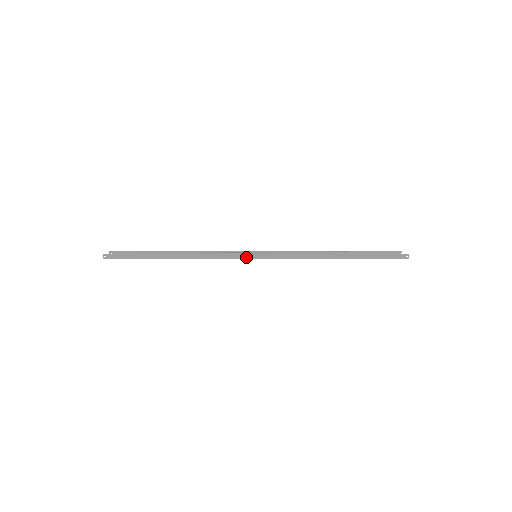
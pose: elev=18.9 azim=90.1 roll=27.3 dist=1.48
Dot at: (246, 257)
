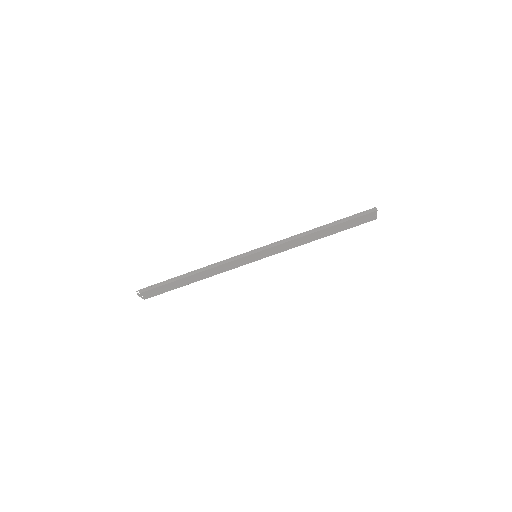
Dot at: (246, 255)
